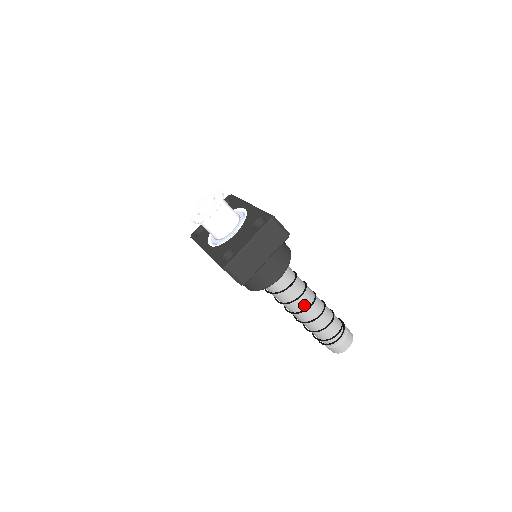
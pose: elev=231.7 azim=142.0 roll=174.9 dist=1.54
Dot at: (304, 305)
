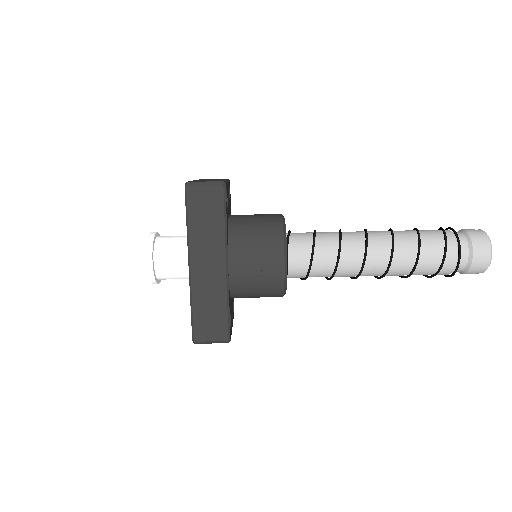
Dot at: (358, 233)
